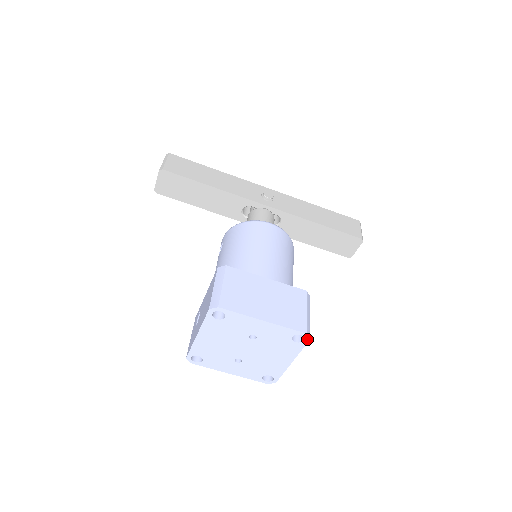
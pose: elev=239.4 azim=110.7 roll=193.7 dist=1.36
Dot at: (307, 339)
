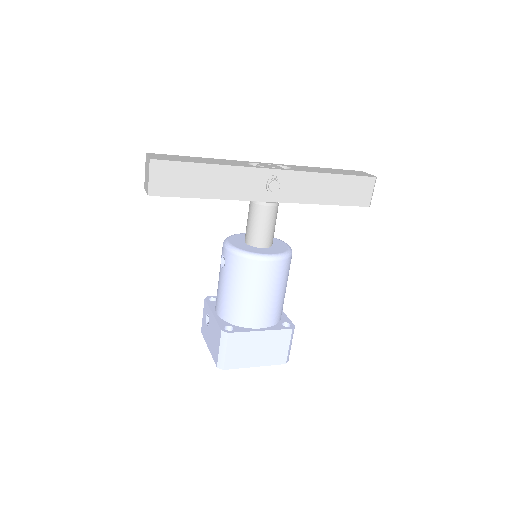
Dot at: occluded
